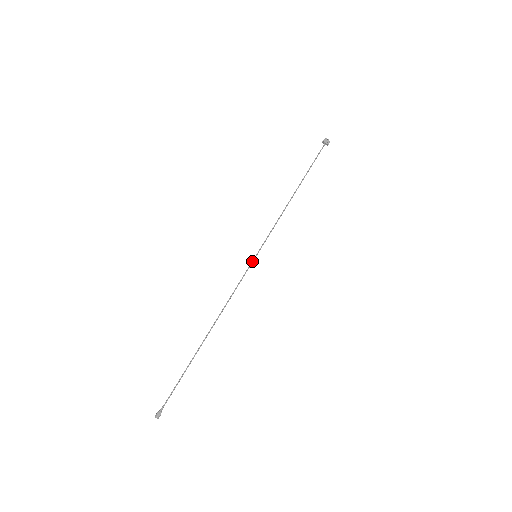
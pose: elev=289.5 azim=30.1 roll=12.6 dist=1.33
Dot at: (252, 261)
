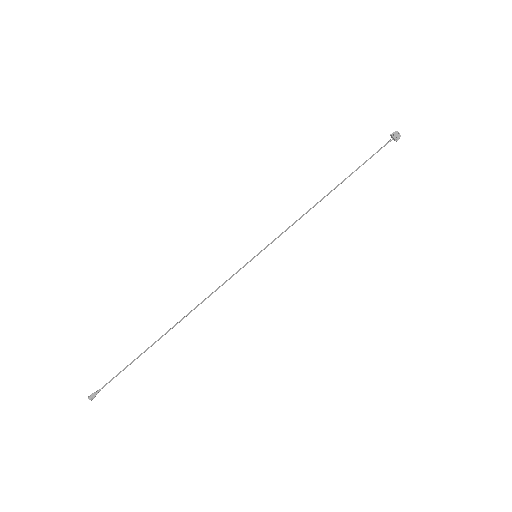
Dot at: (249, 261)
